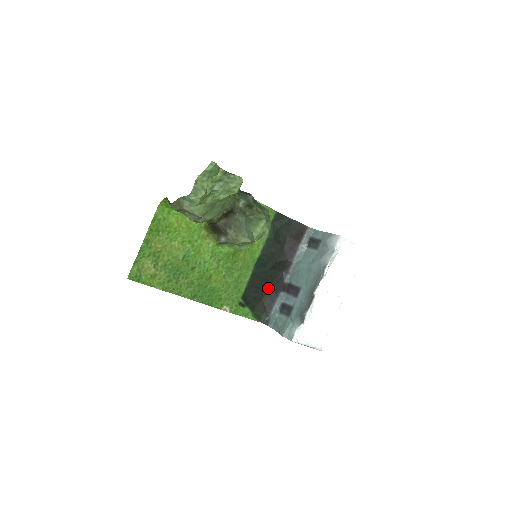
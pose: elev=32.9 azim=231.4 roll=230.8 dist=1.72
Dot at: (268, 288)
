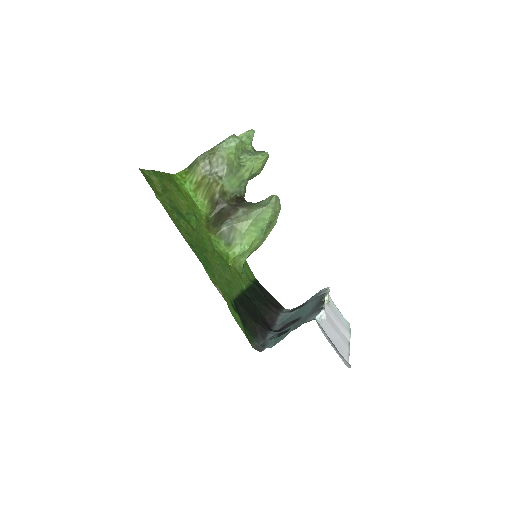
Dot at: (258, 319)
